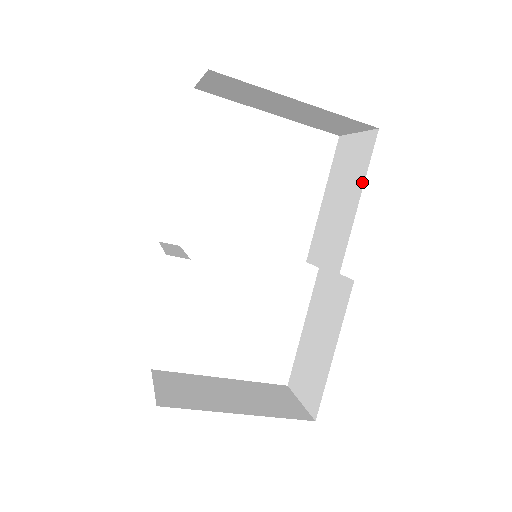
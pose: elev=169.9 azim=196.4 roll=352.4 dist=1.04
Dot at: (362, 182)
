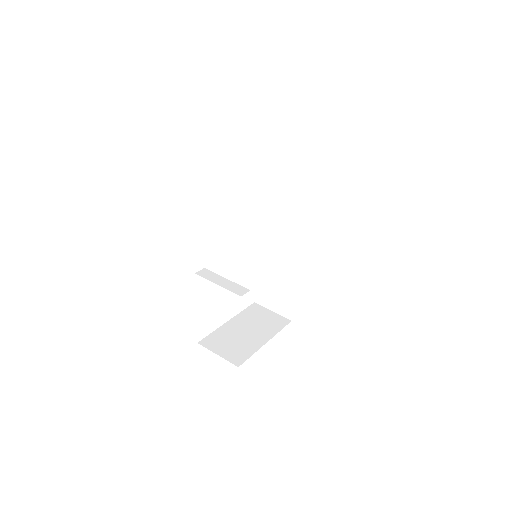
Dot at: (312, 194)
